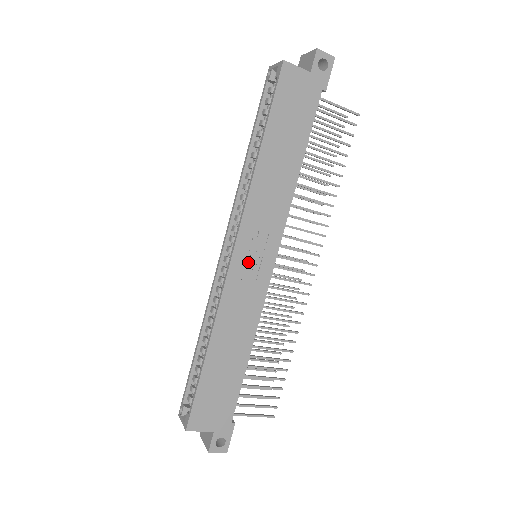
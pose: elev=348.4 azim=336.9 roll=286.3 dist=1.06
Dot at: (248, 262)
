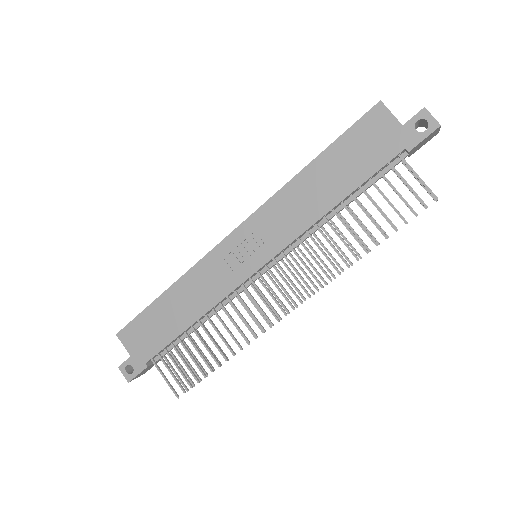
Dot at: (239, 250)
